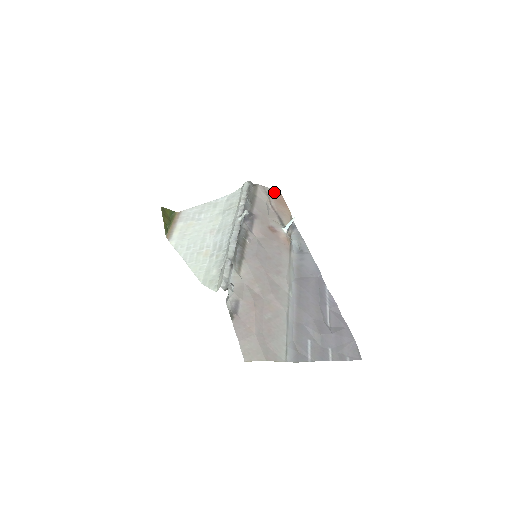
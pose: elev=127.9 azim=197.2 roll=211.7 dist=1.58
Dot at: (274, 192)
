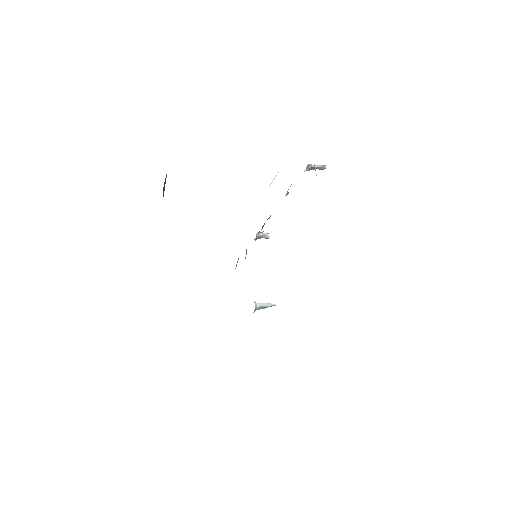
Dot at: occluded
